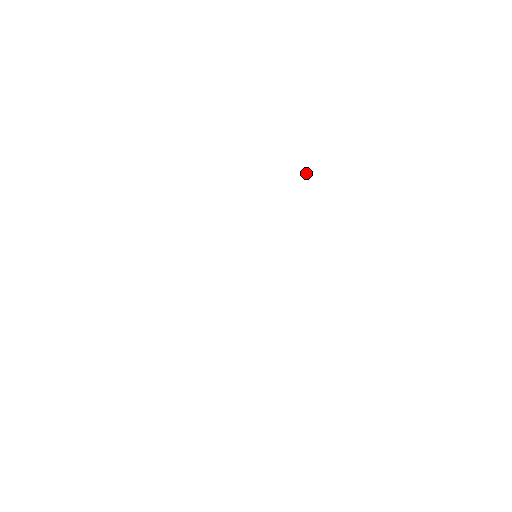
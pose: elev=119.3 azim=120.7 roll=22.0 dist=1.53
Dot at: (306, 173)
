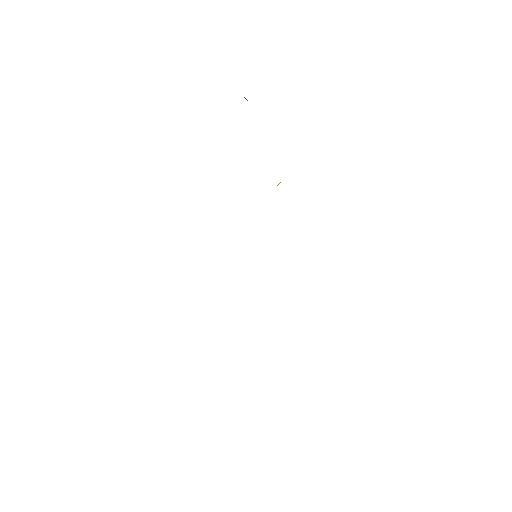
Dot at: (246, 99)
